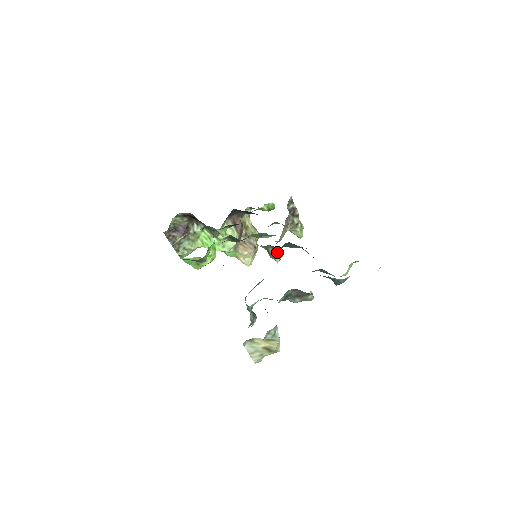
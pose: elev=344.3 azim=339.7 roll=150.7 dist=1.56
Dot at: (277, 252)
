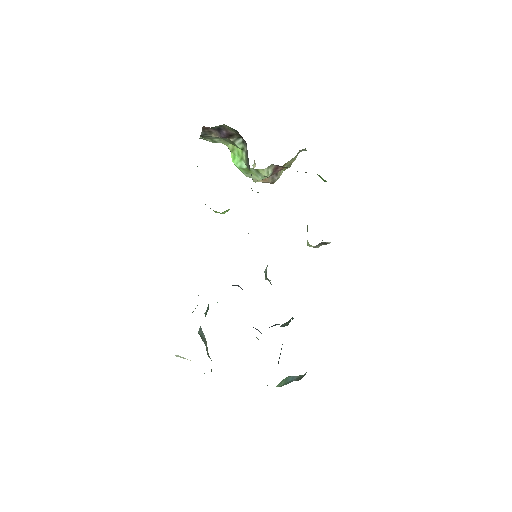
Dot at: occluded
